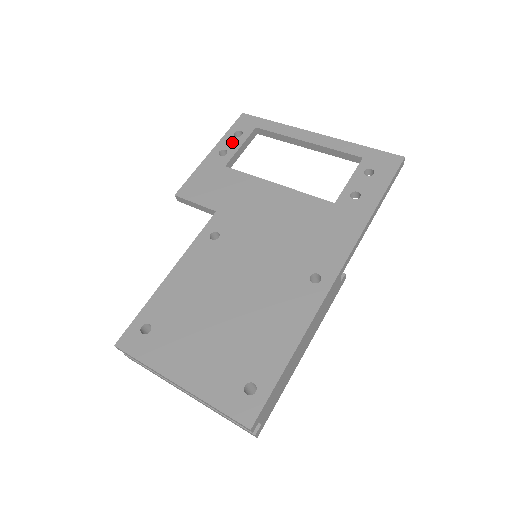
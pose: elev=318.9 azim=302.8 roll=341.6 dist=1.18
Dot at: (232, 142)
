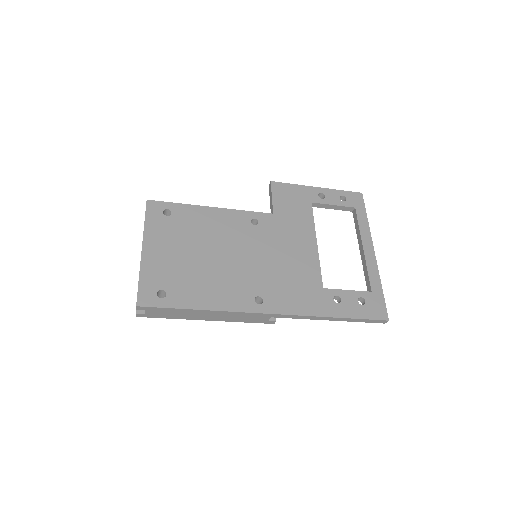
Dot at: (334, 197)
